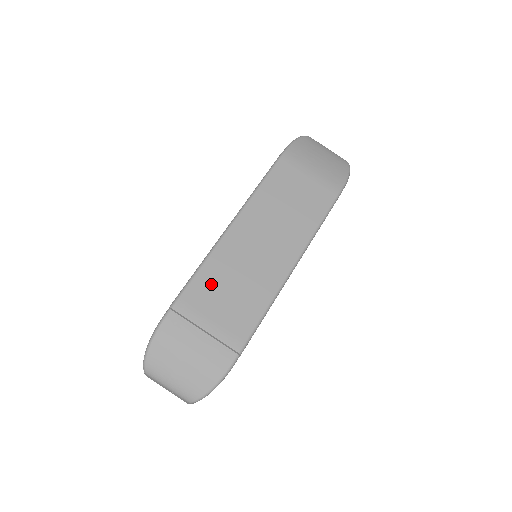
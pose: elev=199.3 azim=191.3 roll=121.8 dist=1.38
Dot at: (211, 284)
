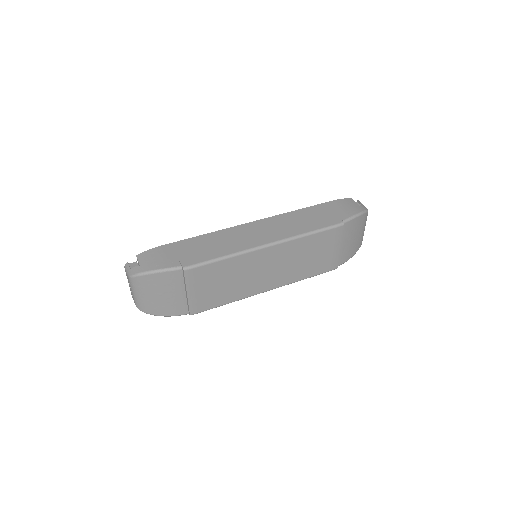
Dot at: (218, 272)
